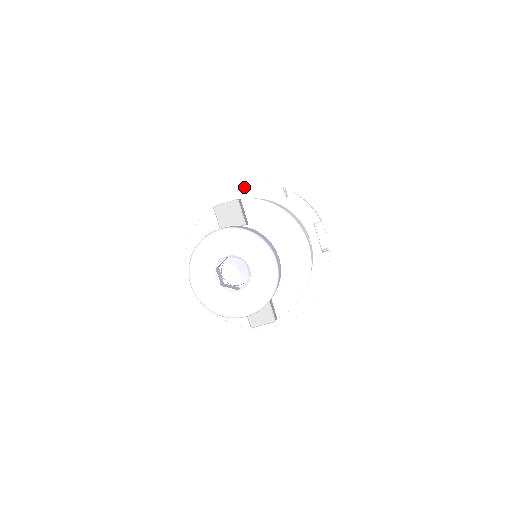
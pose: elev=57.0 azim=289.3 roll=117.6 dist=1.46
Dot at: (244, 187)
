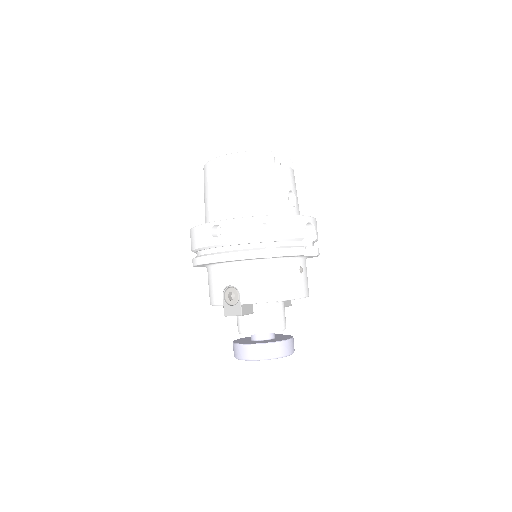
Dot at: (229, 261)
